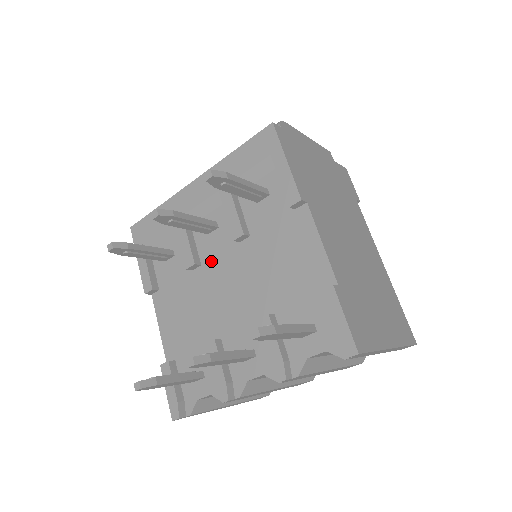
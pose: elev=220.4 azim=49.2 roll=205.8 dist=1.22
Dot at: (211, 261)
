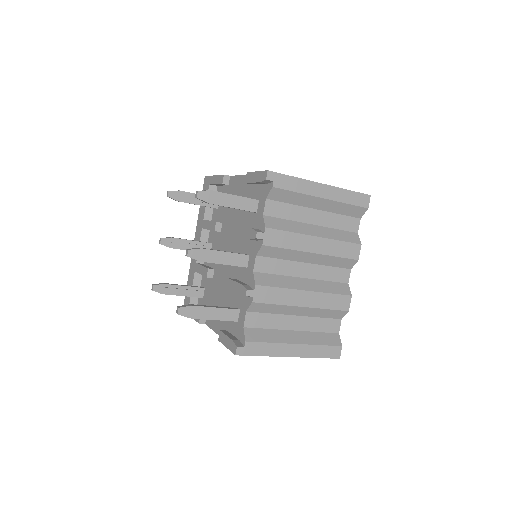
Dot at: occluded
